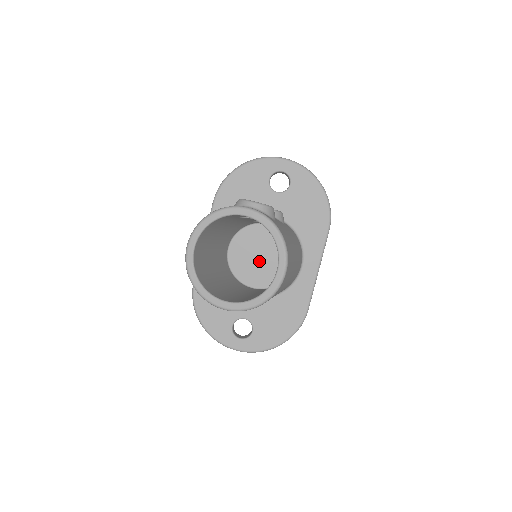
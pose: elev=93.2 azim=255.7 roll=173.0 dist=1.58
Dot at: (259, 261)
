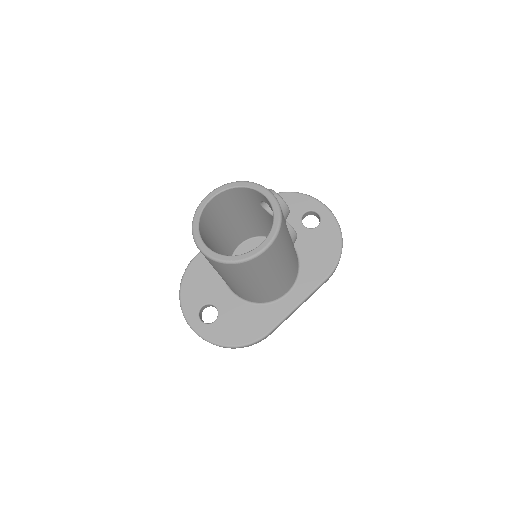
Dot at: occluded
